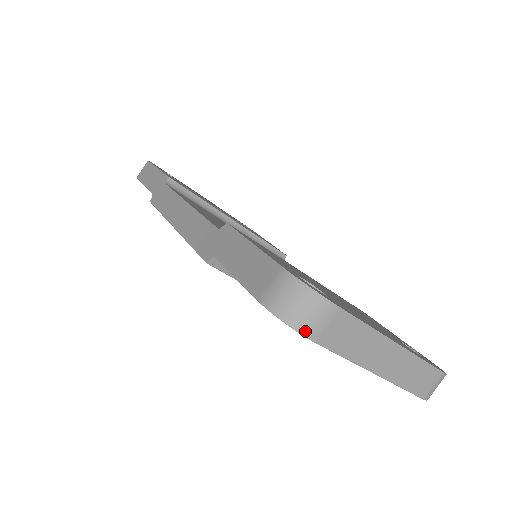
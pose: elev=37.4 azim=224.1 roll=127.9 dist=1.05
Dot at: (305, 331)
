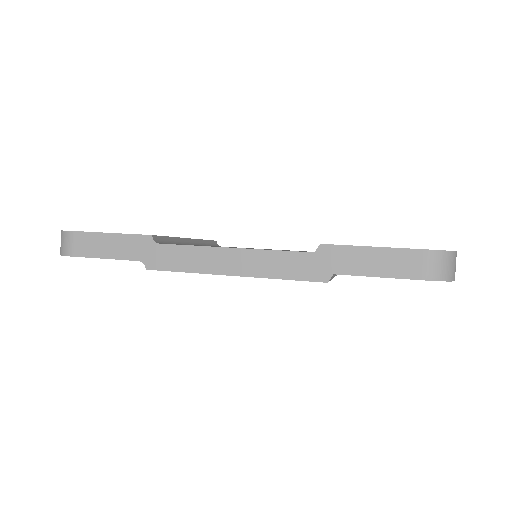
Dot at: (454, 278)
